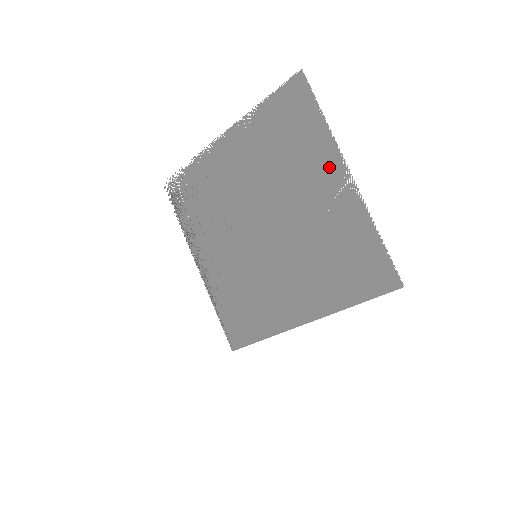
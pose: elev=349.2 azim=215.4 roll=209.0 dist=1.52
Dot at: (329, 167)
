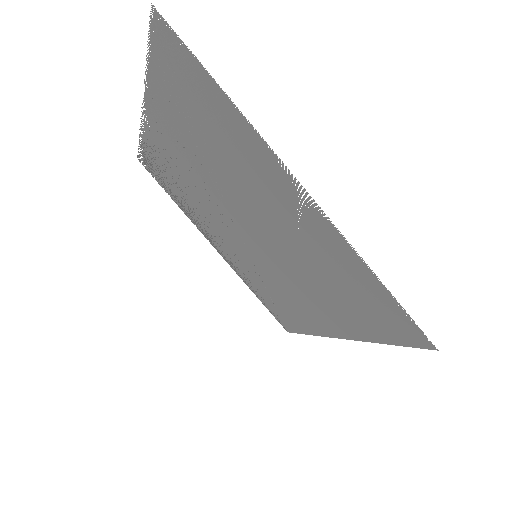
Dot at: (269, 169)
